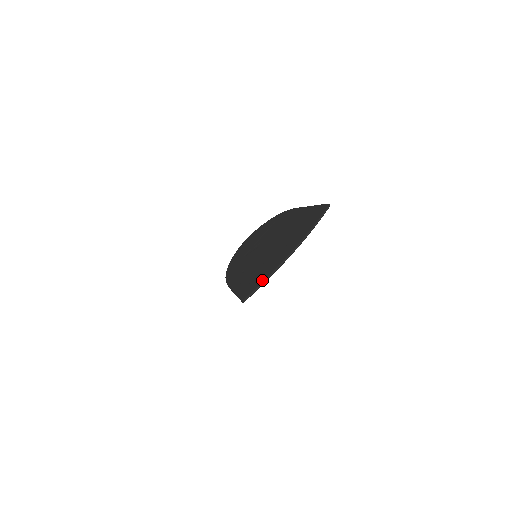
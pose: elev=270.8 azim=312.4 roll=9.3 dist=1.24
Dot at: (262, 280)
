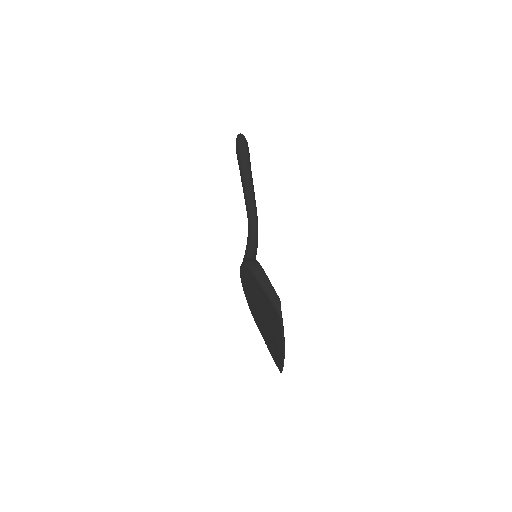
Dot at: (281, 366)
